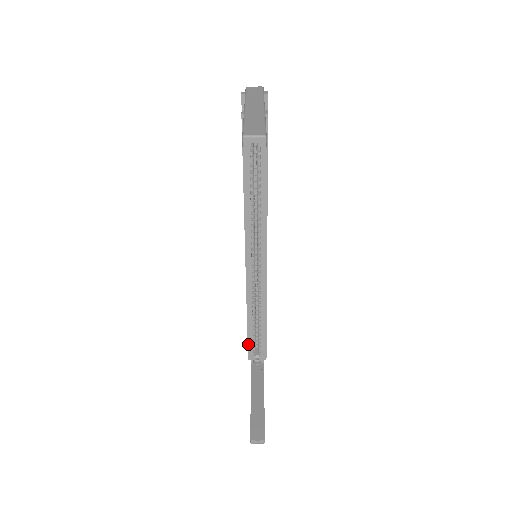
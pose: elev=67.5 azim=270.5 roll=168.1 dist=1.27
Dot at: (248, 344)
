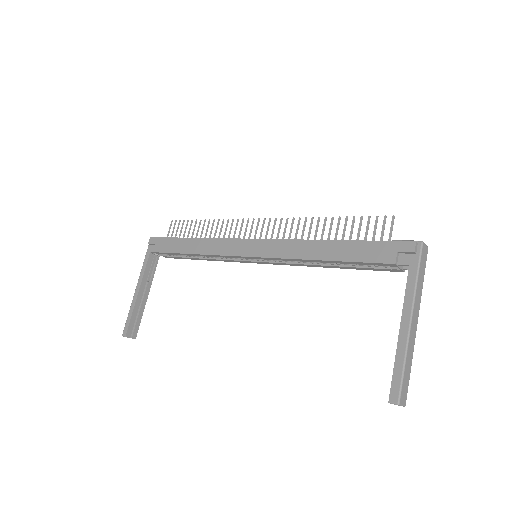
Dot at: (166, 253)
